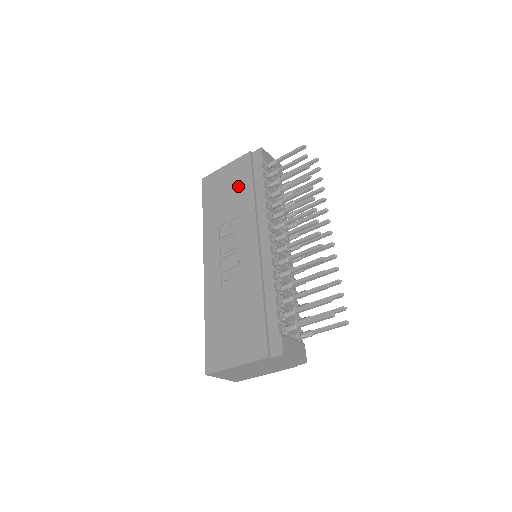
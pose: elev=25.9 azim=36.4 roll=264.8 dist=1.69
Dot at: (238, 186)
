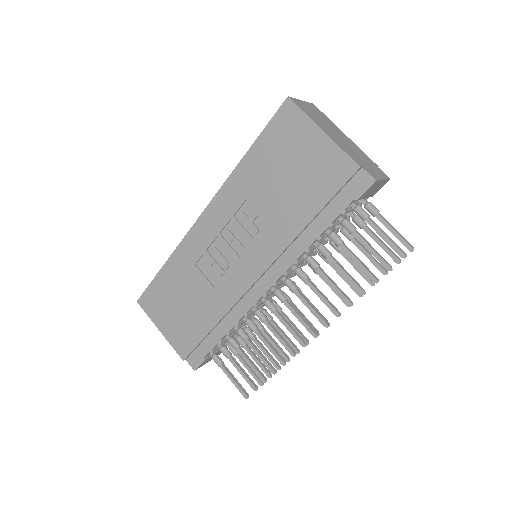
Dot at: (303, 190)
